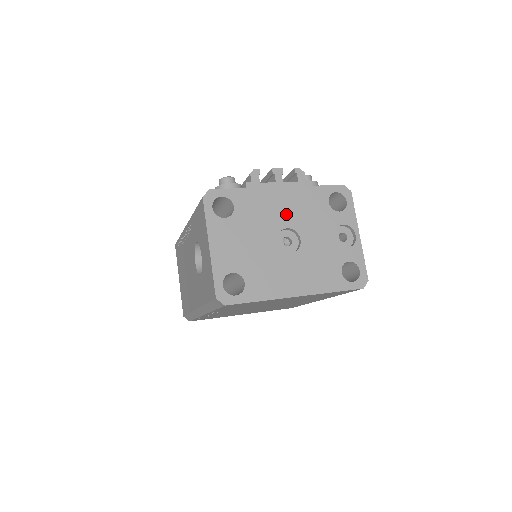
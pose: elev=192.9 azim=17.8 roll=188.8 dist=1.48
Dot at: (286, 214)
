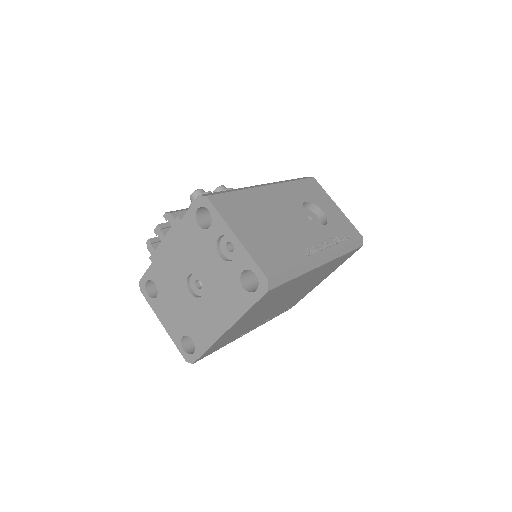
Dot at: (181, 264)
